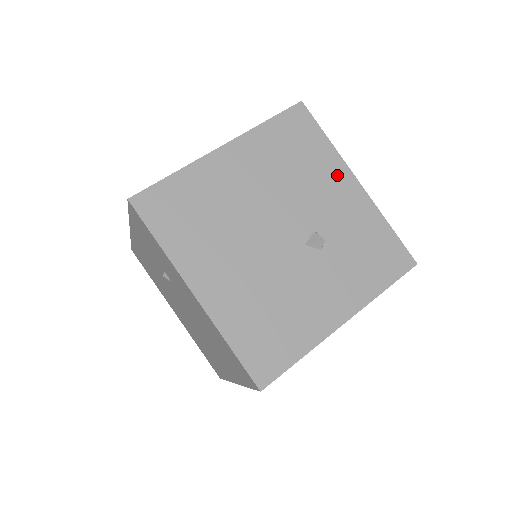
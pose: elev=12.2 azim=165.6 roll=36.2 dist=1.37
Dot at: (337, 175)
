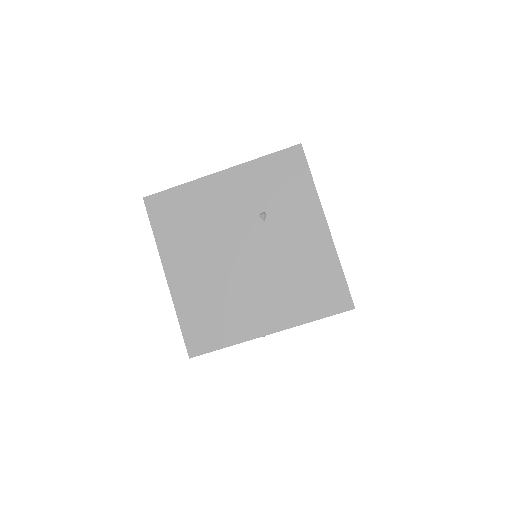
Dot at: occluded
